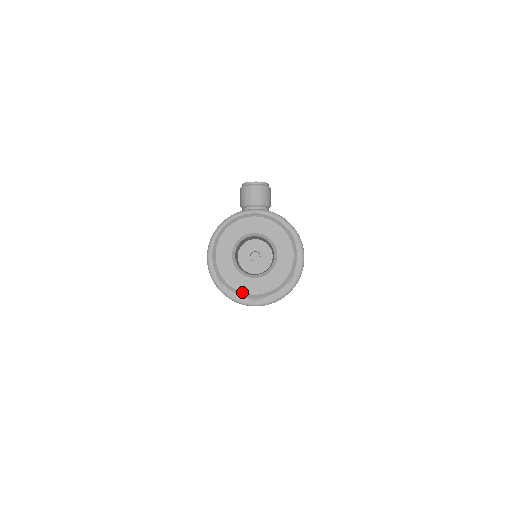
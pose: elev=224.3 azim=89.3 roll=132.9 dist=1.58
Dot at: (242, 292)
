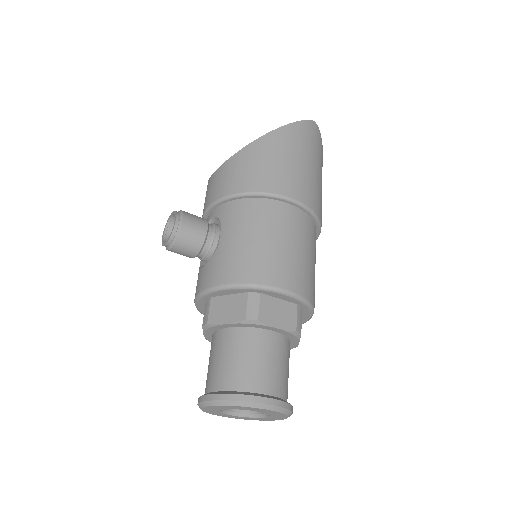
Dot at: occluded
